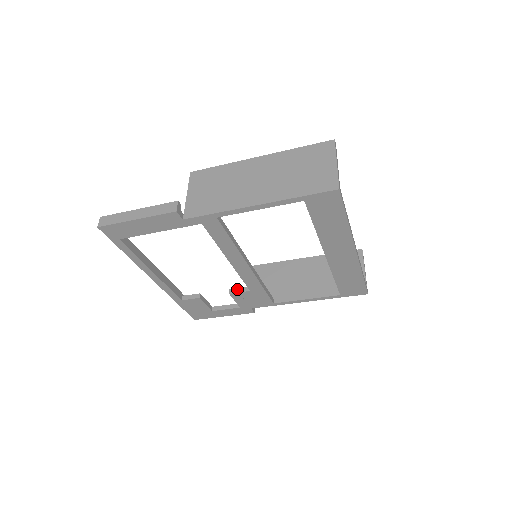
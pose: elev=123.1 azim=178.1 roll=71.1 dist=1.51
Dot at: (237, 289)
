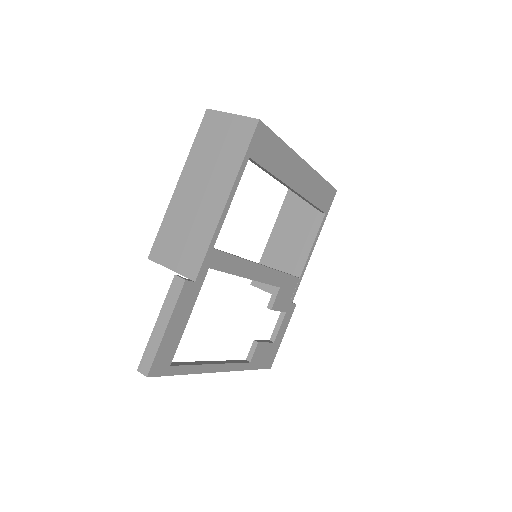
Dot at: (271, 300)
